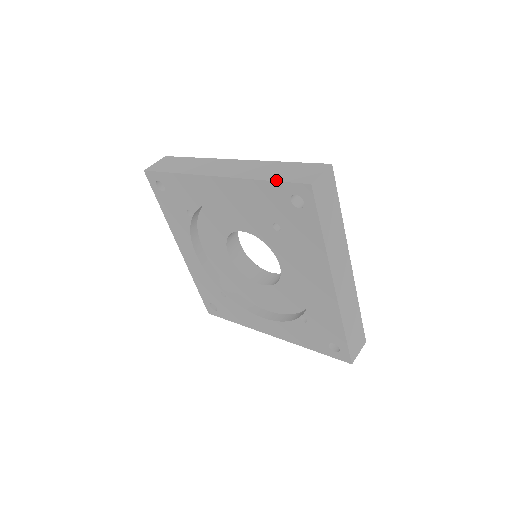
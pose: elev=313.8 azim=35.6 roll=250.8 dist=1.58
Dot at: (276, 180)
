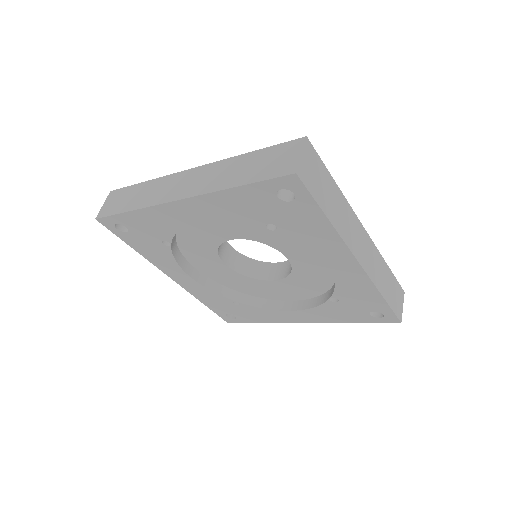
Dot at: (252, 182)
